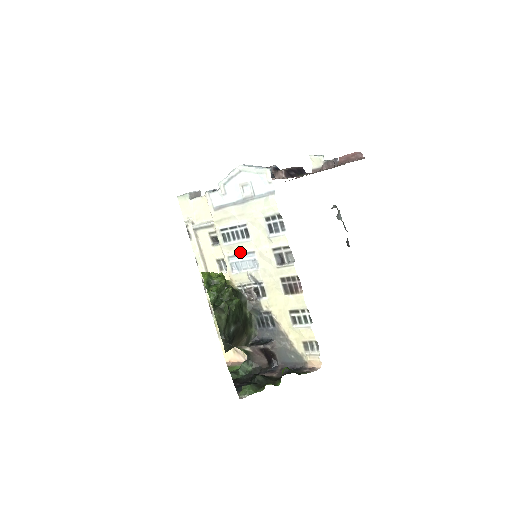
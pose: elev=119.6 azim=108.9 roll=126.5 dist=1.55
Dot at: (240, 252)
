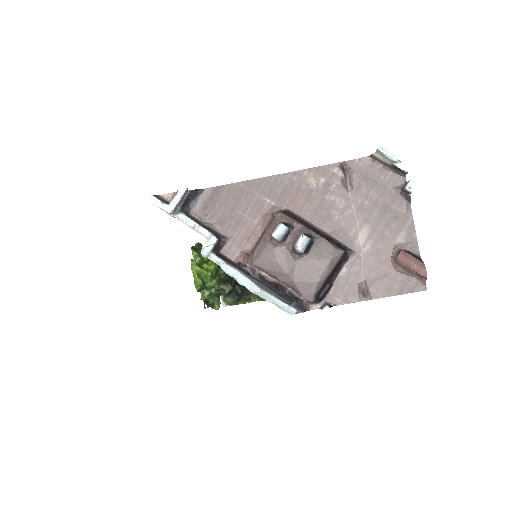
Dot at: occluded
